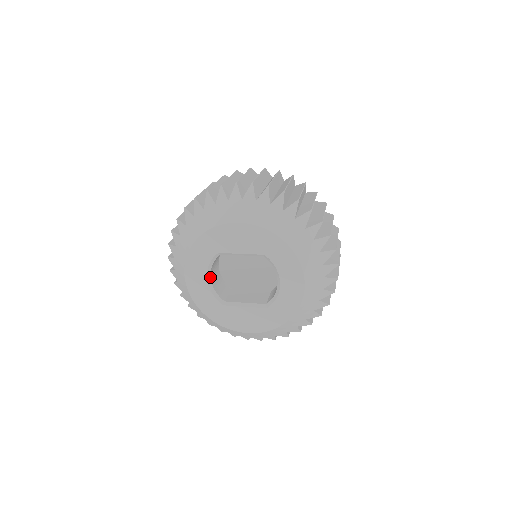
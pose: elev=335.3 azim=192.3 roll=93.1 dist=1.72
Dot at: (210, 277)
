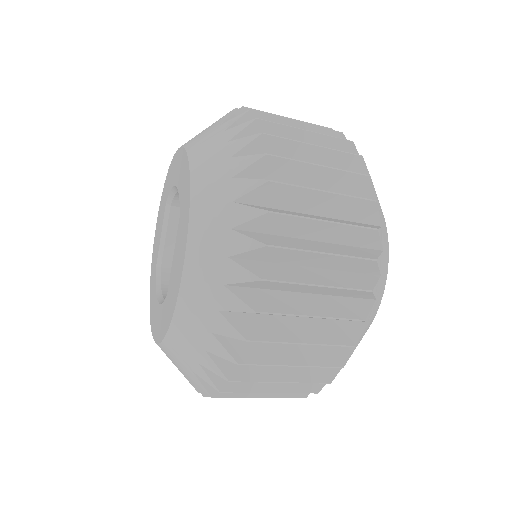
Dot at: (162, 297)
